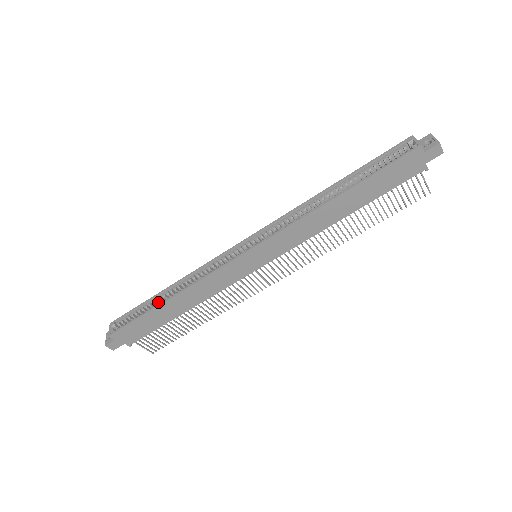
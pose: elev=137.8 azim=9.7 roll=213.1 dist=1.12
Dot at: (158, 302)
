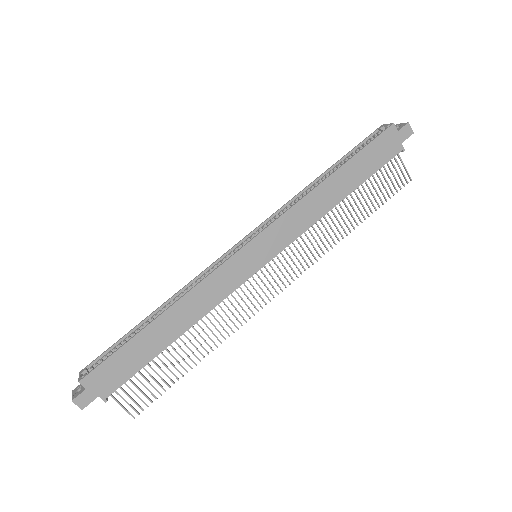
Dot at: occluded
